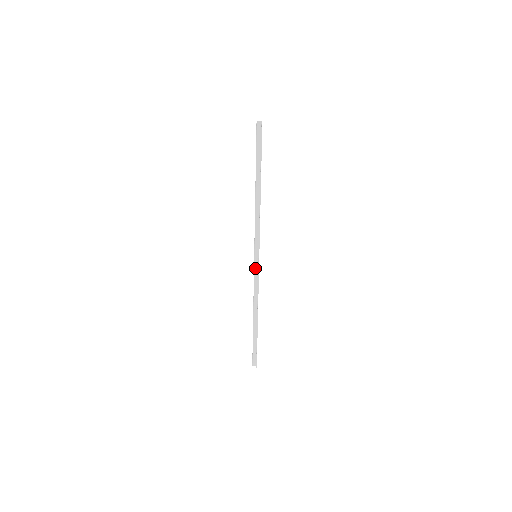
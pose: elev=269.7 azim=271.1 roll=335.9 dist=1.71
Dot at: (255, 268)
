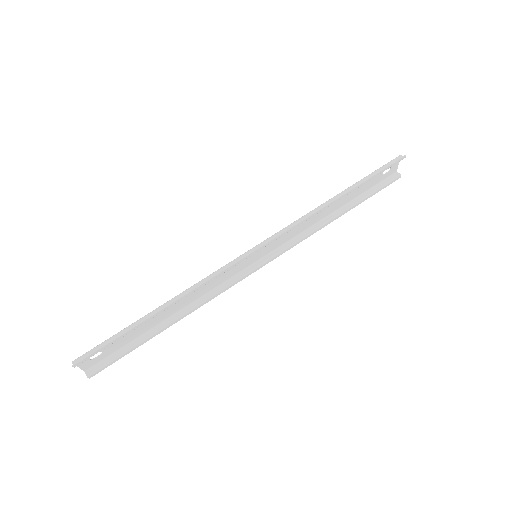
Dot at: (242, 255)
